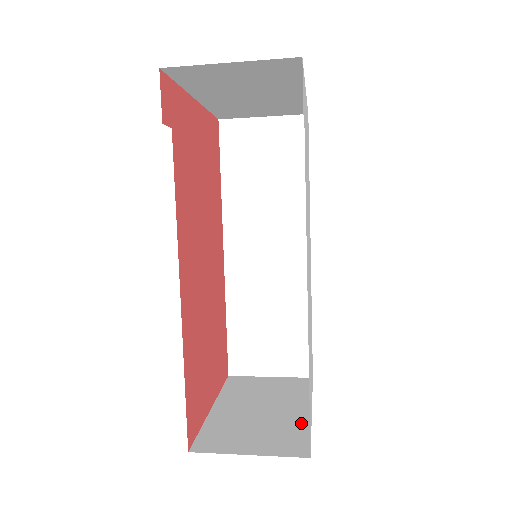
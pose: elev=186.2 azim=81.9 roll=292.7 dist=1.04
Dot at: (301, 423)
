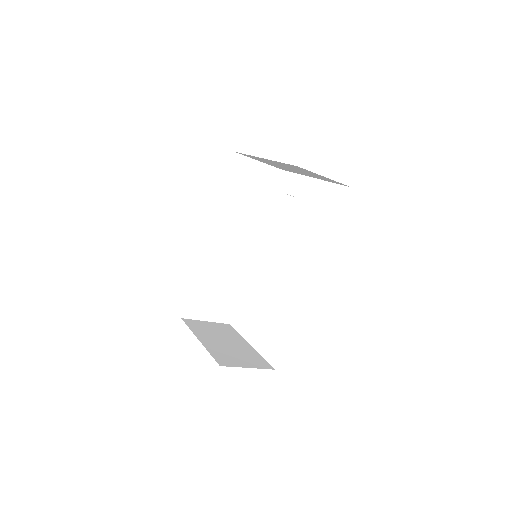
Dot at: (254, 352)
